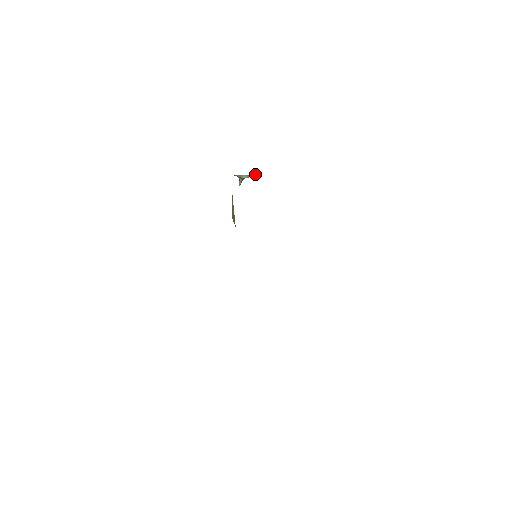
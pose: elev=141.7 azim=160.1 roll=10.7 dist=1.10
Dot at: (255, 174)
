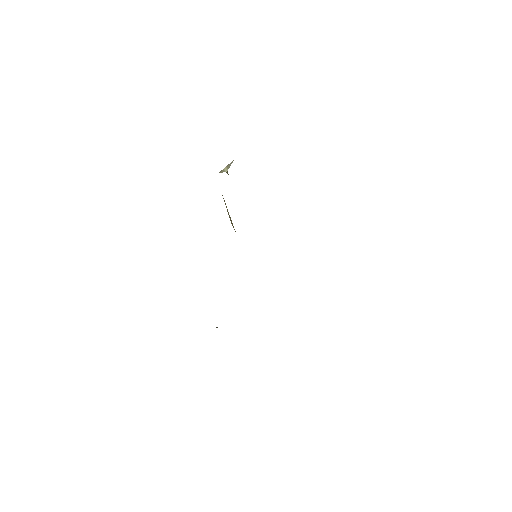
Dot at: (232, 161)
